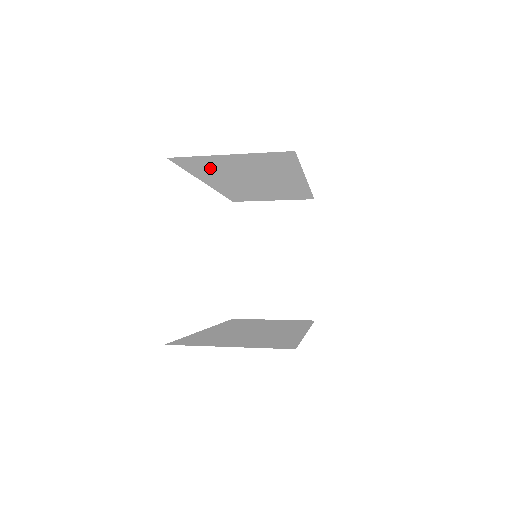
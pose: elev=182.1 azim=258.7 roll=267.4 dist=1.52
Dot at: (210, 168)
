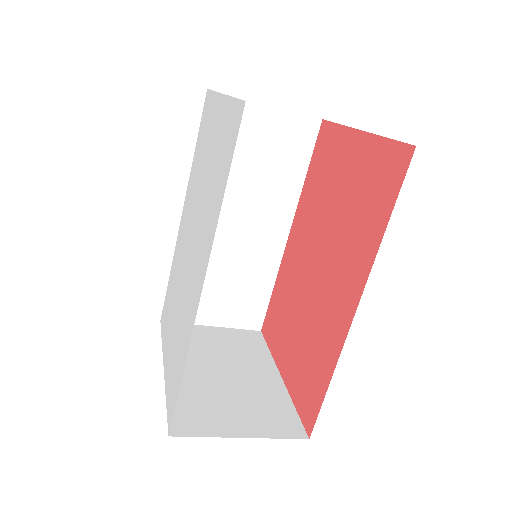
Dot at: occluded
